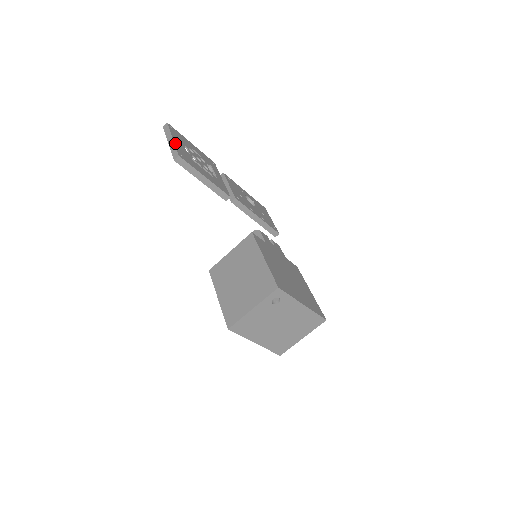
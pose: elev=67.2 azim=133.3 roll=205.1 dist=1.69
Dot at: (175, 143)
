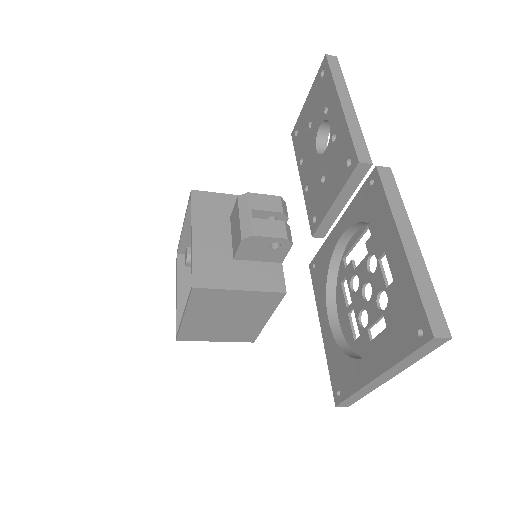
Dot at: (379, 383)
